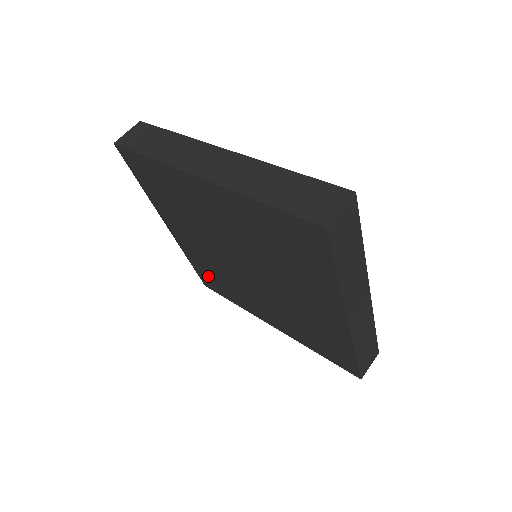
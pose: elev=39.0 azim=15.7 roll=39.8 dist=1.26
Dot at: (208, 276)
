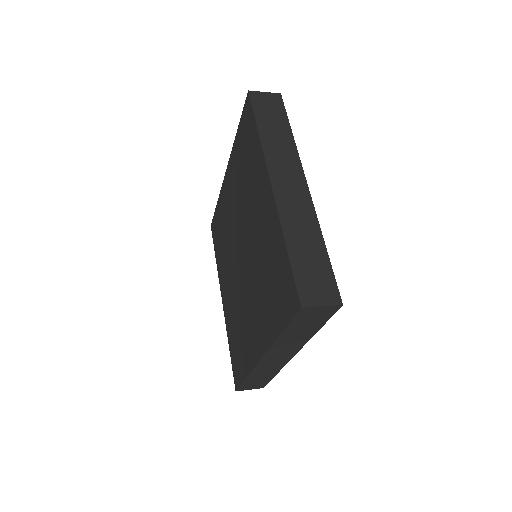
Dot at: (218, 225)
